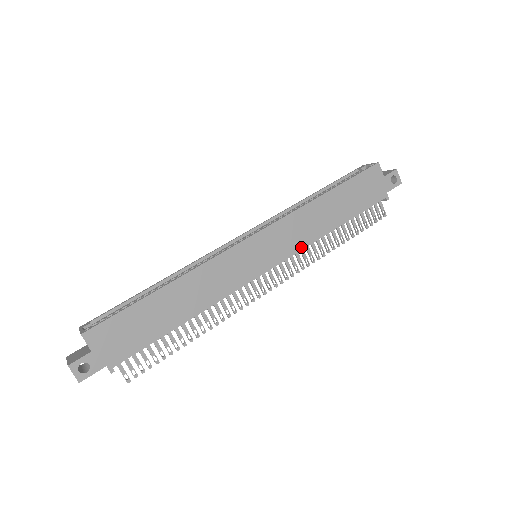
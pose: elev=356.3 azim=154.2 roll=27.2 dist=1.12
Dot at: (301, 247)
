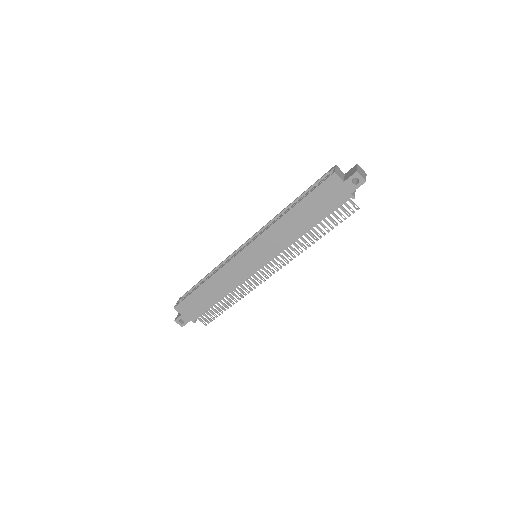
Dot at: (282, 249)
